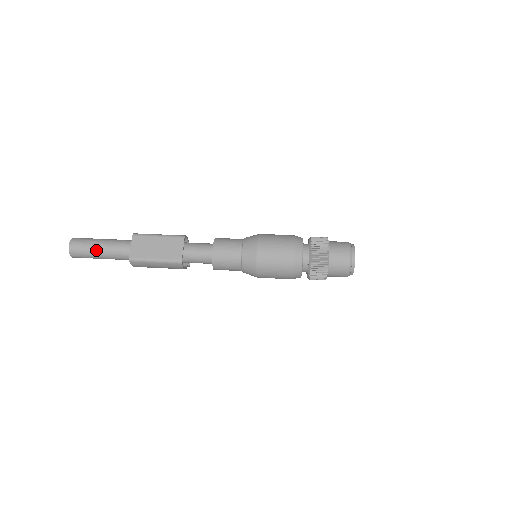
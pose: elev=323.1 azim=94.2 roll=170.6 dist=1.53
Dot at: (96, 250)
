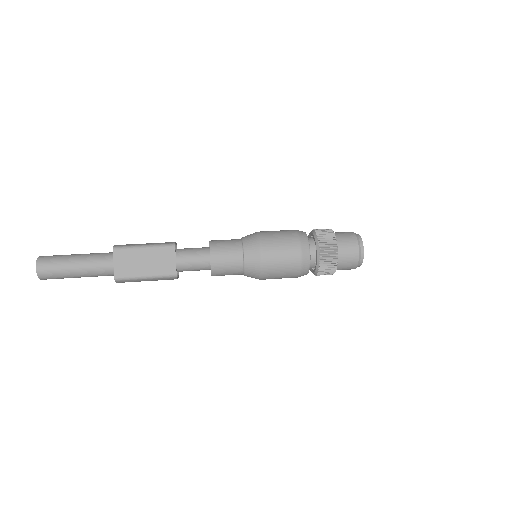
Dot at: (71, 271)
